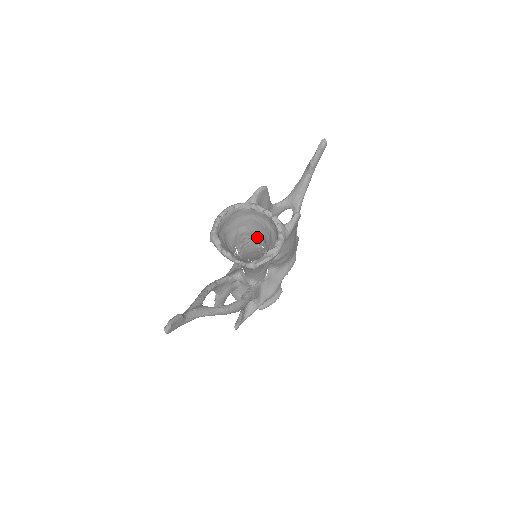
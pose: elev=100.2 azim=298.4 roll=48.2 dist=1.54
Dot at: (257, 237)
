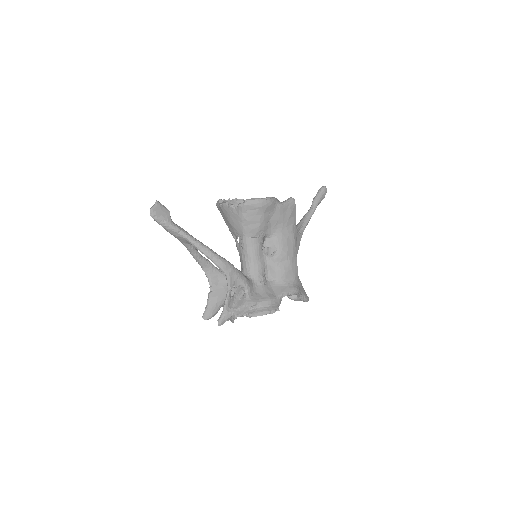
Dot at: occluded
